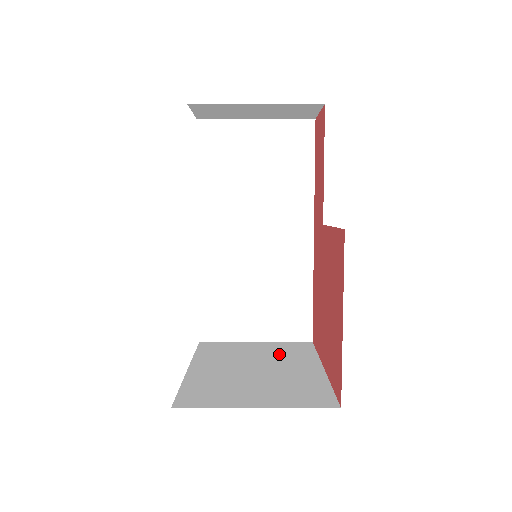
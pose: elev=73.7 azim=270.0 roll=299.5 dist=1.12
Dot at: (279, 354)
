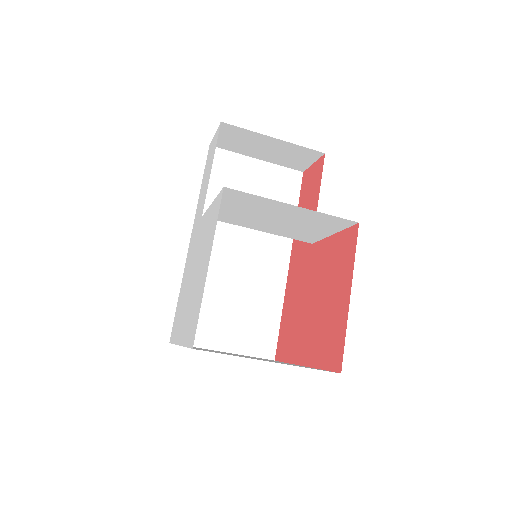
Dot at: occluded
